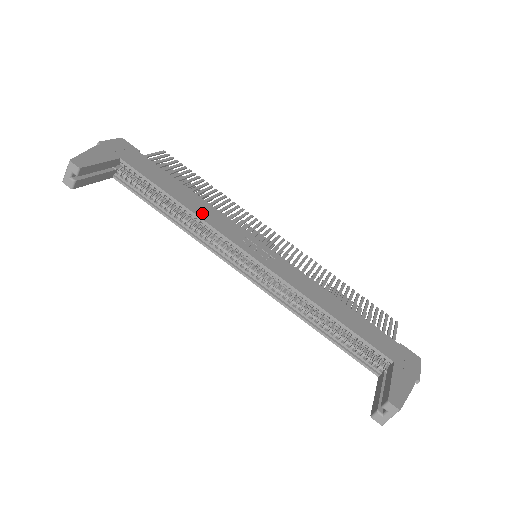
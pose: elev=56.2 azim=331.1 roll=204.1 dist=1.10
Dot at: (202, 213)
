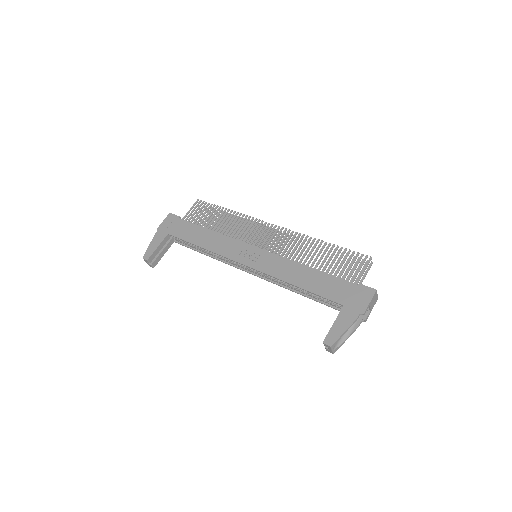
Dot at: (214, 247)
